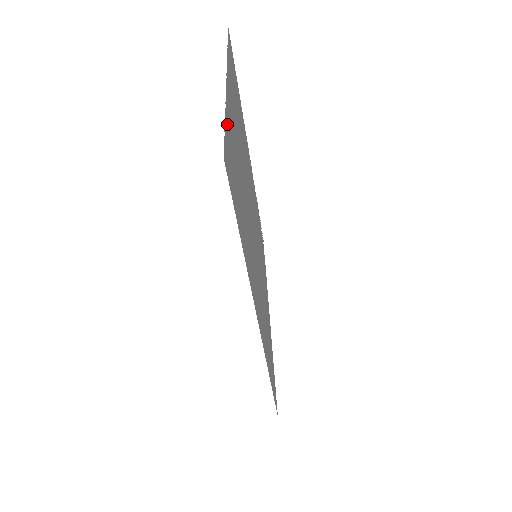
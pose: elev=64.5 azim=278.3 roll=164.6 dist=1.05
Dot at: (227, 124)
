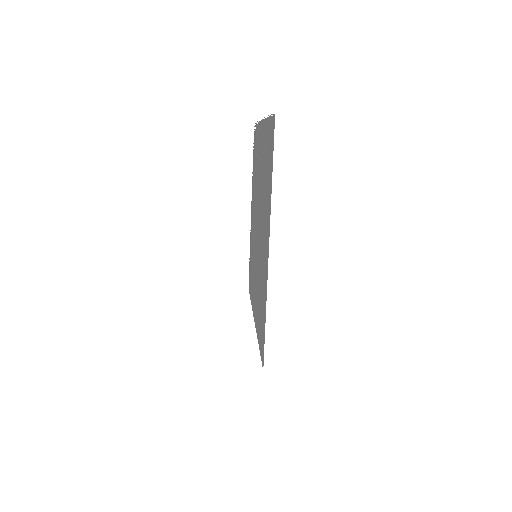
Dot at: (265, 319)
